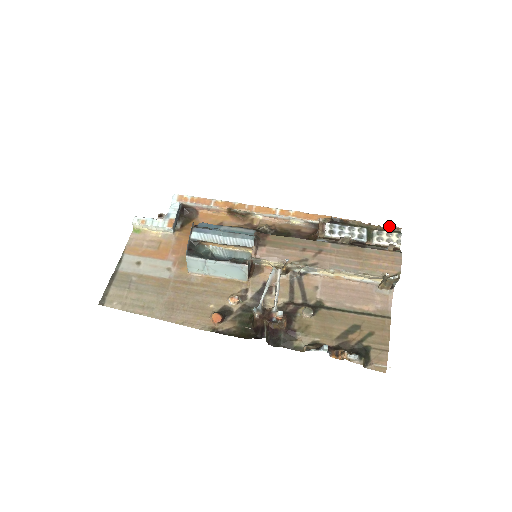
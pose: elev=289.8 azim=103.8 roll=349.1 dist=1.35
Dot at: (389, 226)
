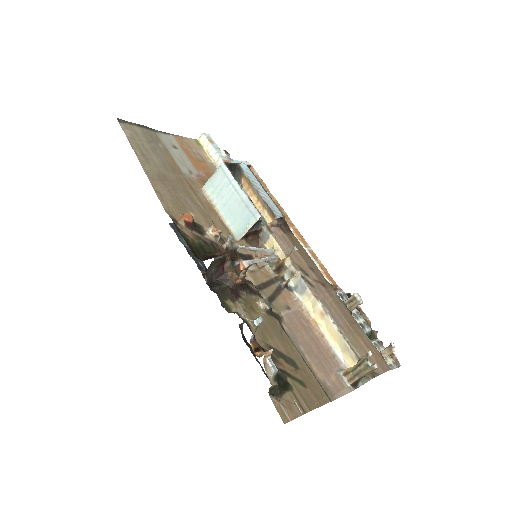
Dot at: occluded
